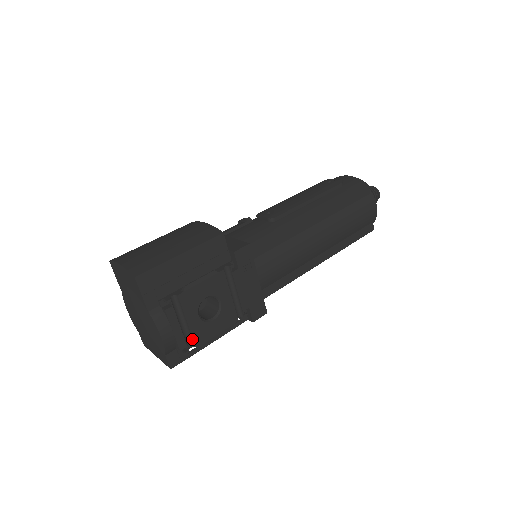
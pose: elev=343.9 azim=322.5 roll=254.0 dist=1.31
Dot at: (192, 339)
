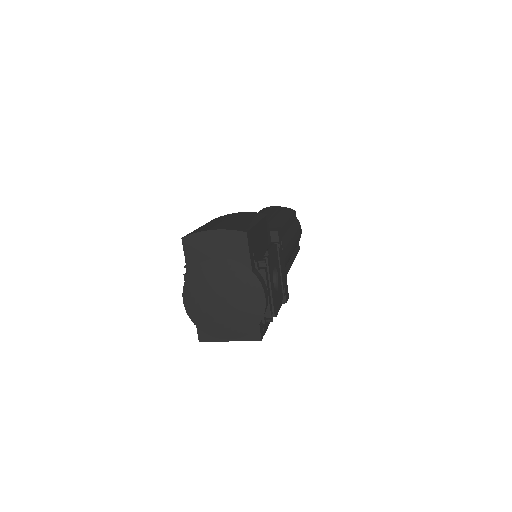
Dot at: (272, 307)
